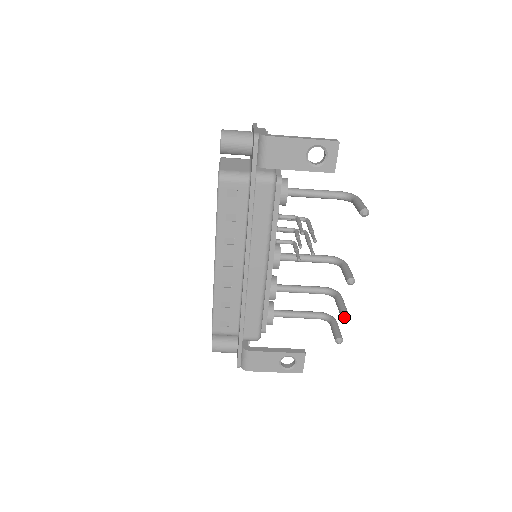
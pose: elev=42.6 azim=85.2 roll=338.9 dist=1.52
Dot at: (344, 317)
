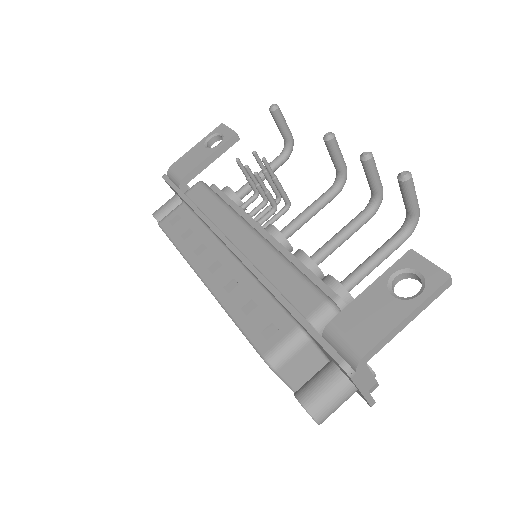
Dot at: (368, 157)
